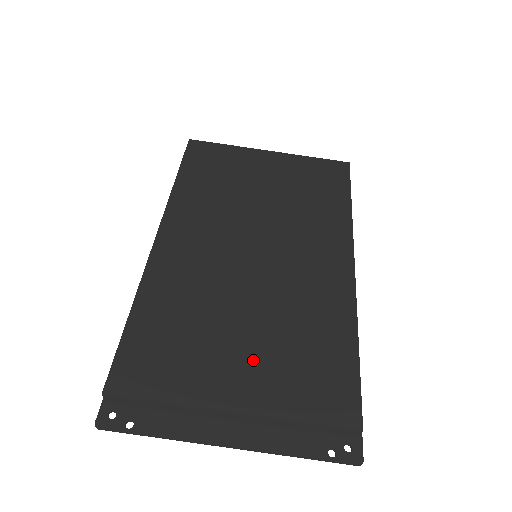
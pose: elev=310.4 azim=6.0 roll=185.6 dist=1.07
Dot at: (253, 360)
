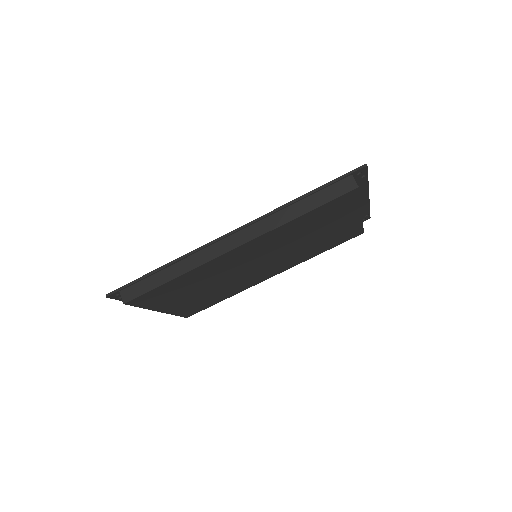
Dot at: (189, 300)
